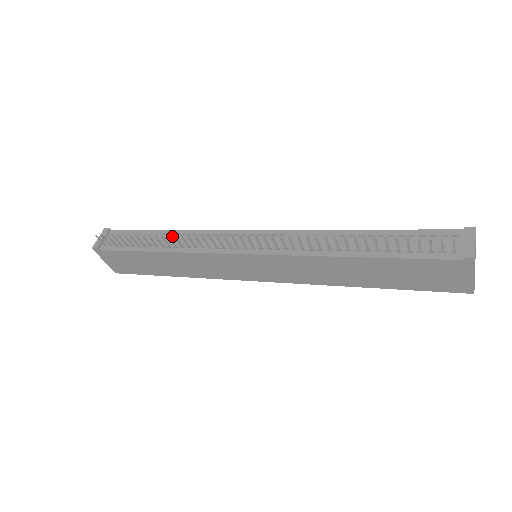
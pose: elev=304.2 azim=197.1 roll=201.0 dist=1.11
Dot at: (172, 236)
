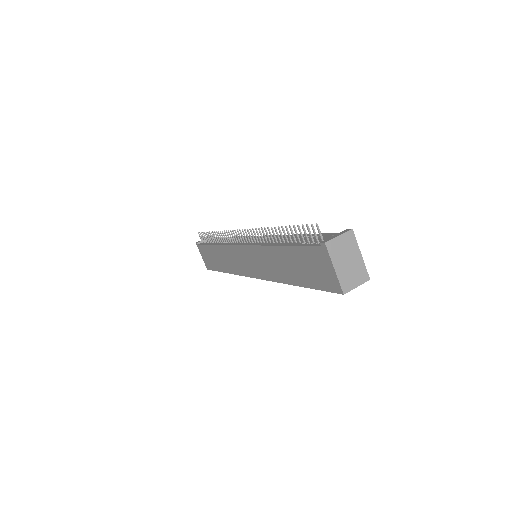
Dot at: occluded
